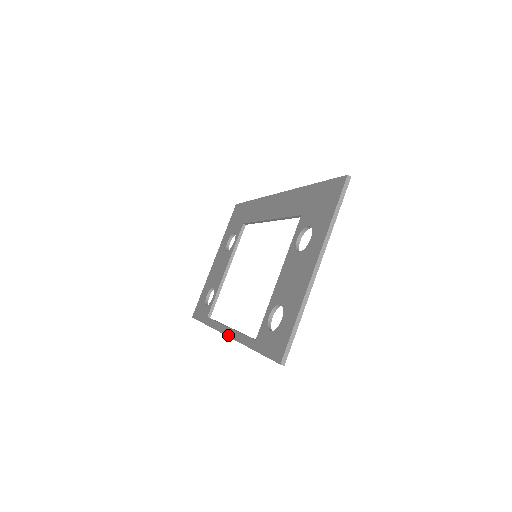
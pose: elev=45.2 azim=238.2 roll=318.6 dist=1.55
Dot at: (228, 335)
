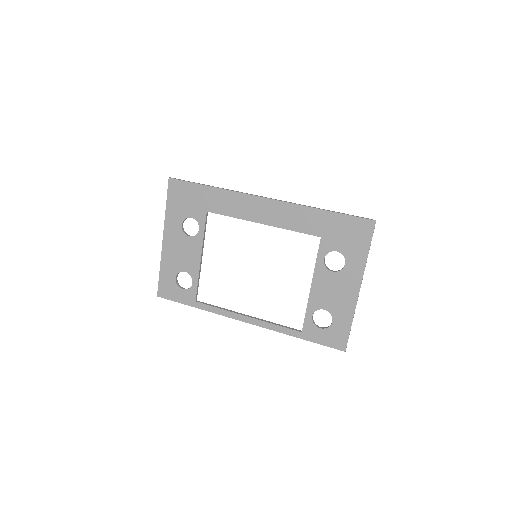
Dot at: (253, 324)
